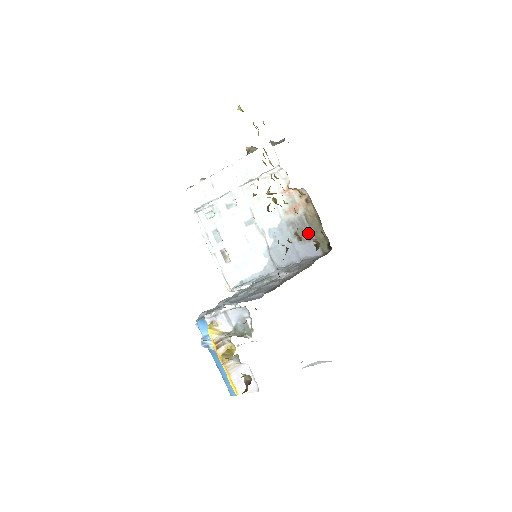
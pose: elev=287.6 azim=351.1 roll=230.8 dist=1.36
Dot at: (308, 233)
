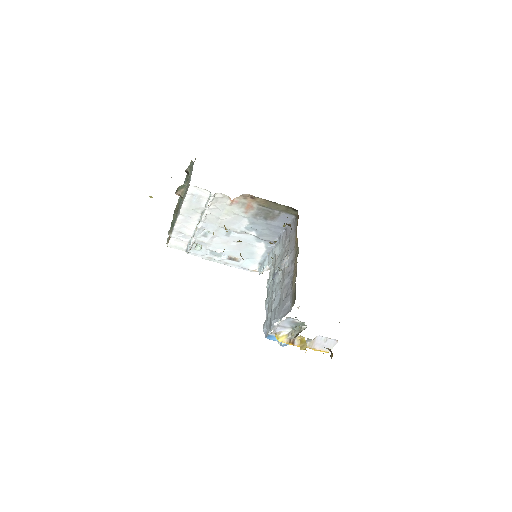
Dot at: (273, 212)
